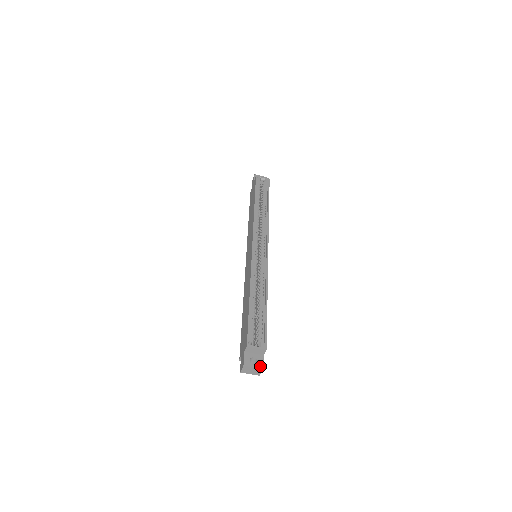
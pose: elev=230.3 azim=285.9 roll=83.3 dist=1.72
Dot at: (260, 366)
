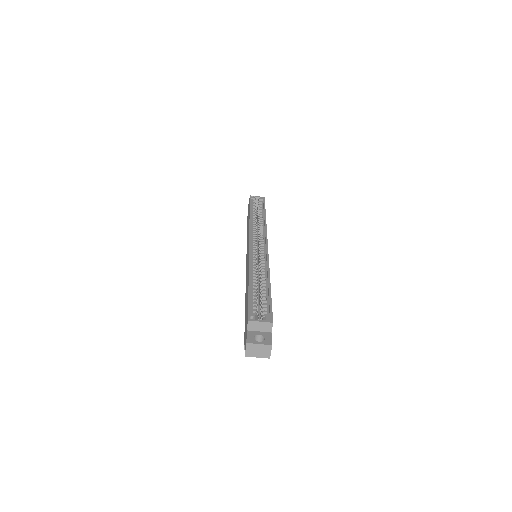
Dot at: (268, 342)
